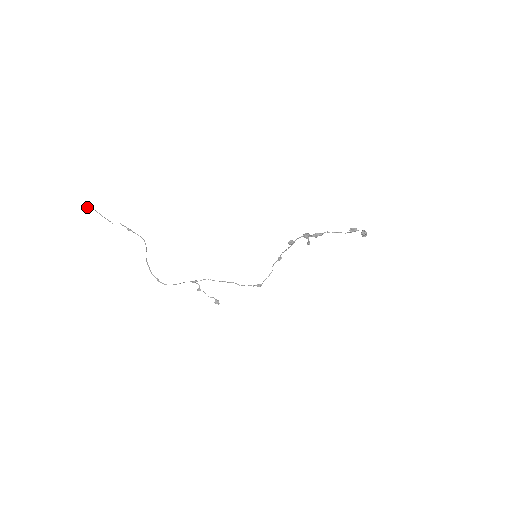
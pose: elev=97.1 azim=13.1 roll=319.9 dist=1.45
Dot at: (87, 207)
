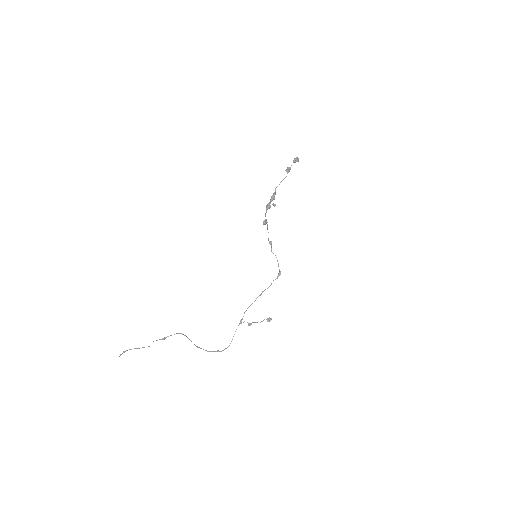
Dot at: (122, 353)
